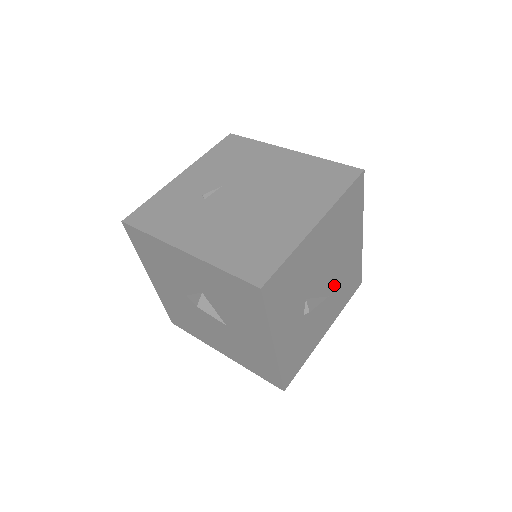
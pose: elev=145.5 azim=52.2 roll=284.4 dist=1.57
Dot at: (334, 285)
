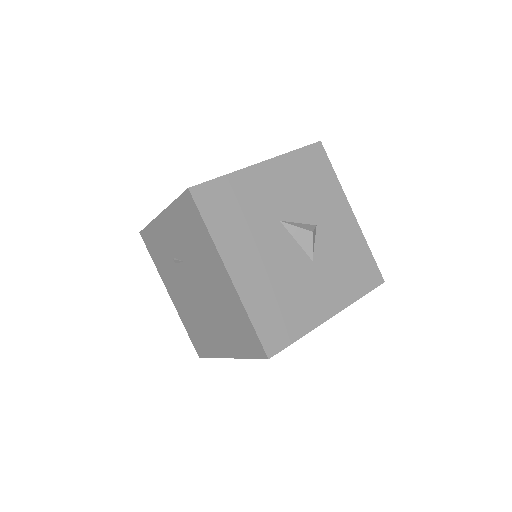
Dot at: occluded
